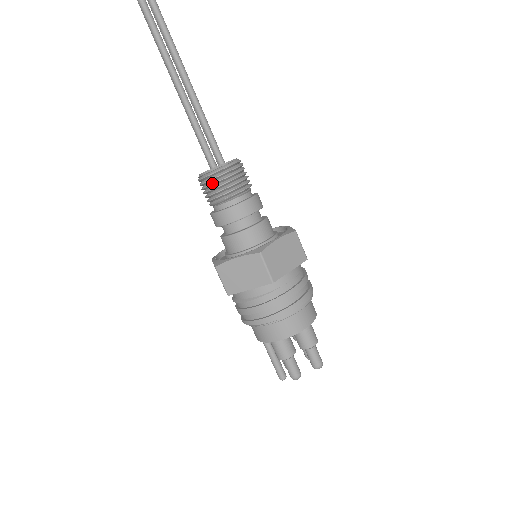
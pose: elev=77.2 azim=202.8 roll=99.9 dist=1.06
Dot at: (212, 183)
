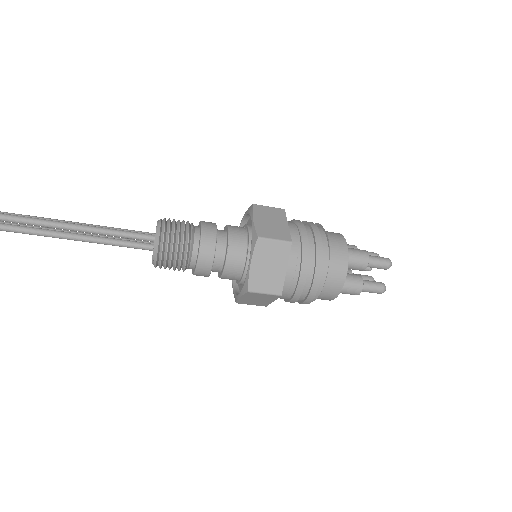
Dot at: occluded
